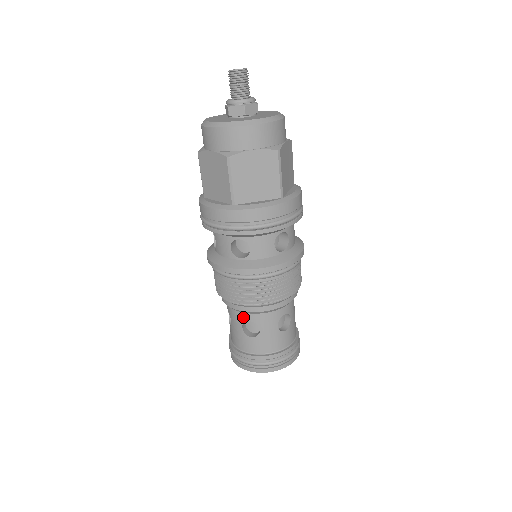
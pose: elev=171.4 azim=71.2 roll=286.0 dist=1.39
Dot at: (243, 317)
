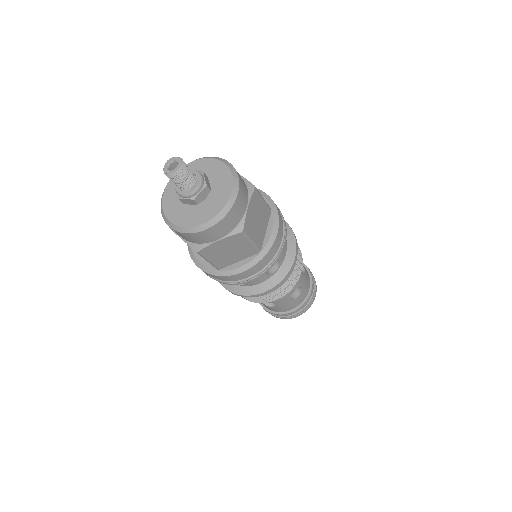
Dot at: occluded
